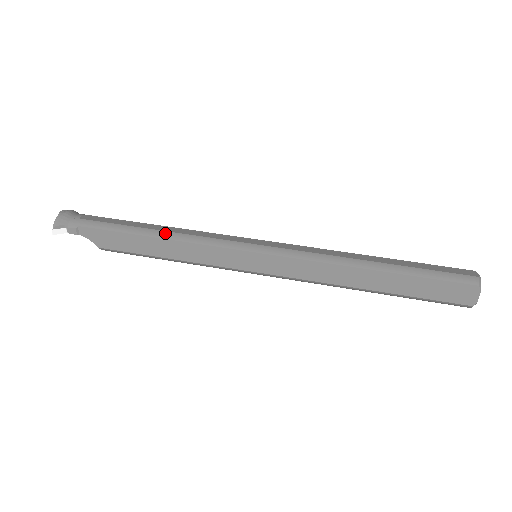
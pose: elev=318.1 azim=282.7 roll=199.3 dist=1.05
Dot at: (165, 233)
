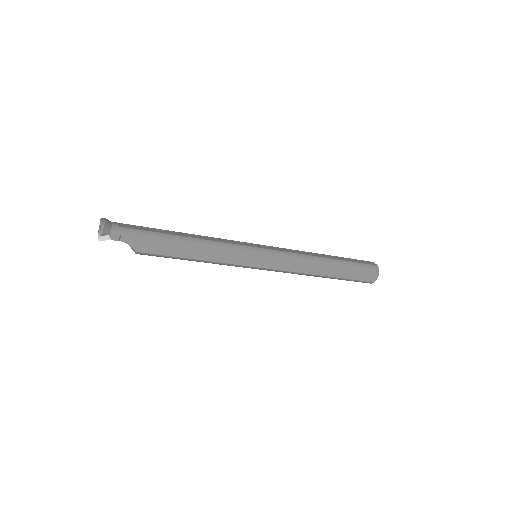
Dot at: (197, 240)
